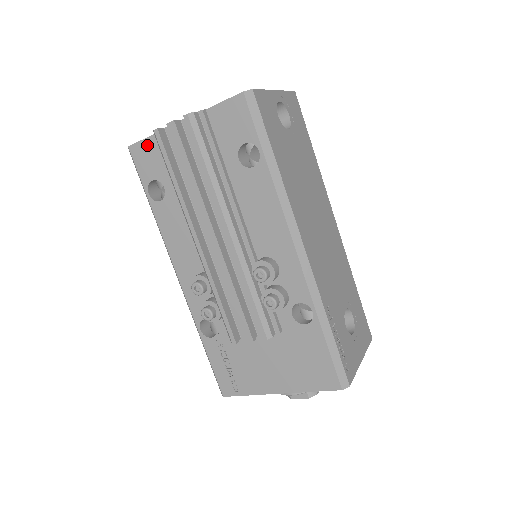
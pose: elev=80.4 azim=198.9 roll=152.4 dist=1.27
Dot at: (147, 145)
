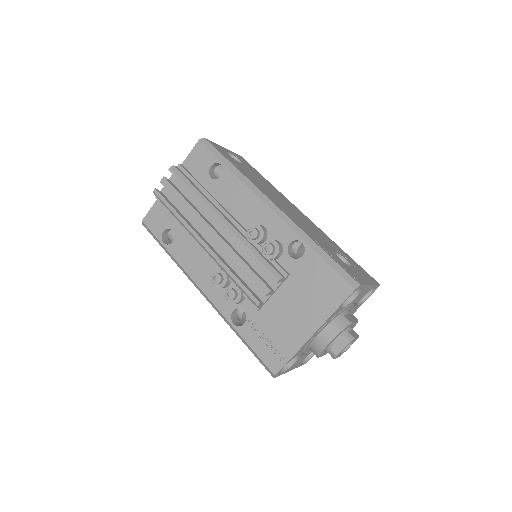
Dot at: (153, 211)
